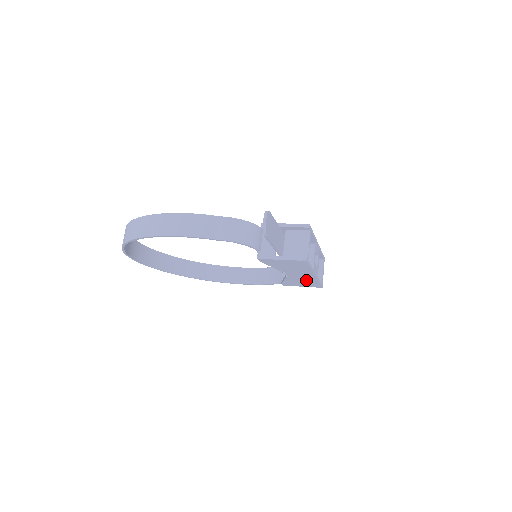
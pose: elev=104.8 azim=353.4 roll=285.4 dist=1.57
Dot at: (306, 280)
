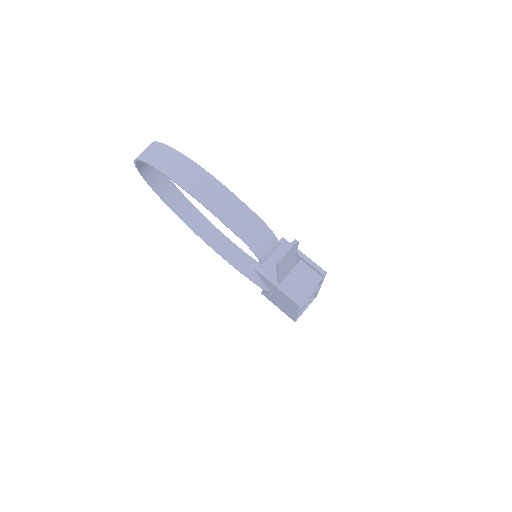
Dot at: (286, 309)
